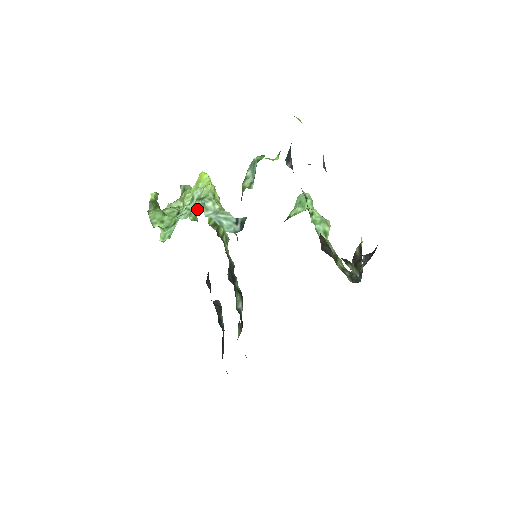
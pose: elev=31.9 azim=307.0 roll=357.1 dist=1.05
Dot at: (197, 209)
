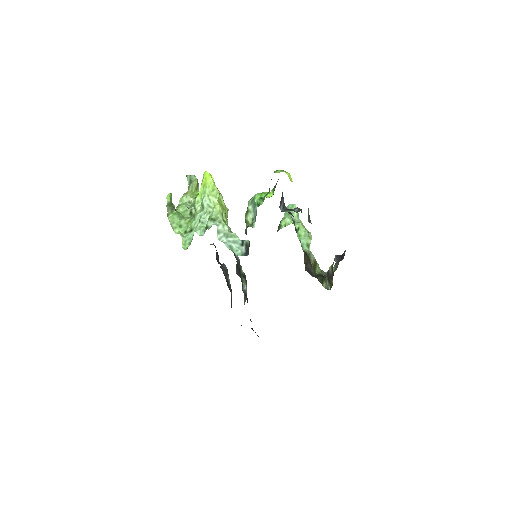
Dot at: occluded
